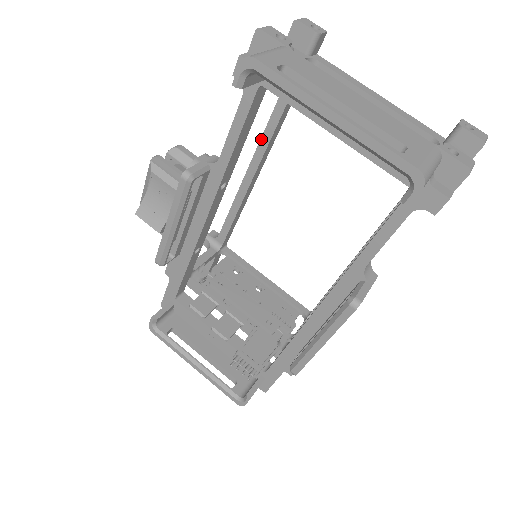
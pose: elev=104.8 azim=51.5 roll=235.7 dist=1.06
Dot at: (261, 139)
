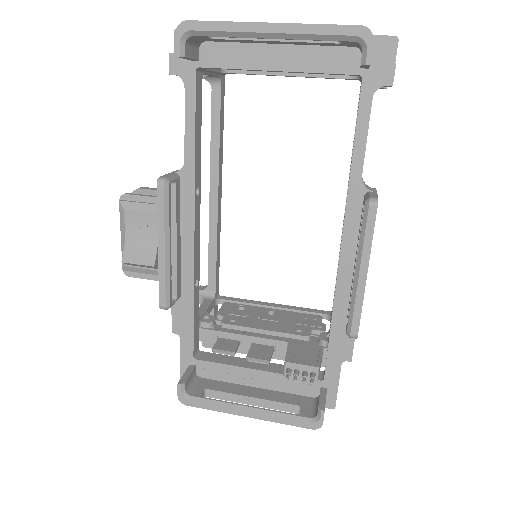
Dot at: (210, 158)
